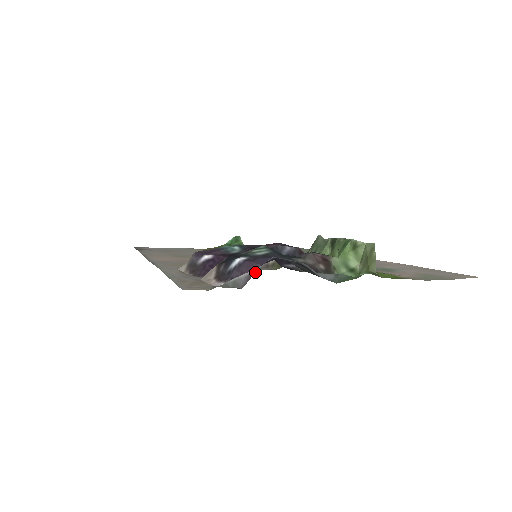
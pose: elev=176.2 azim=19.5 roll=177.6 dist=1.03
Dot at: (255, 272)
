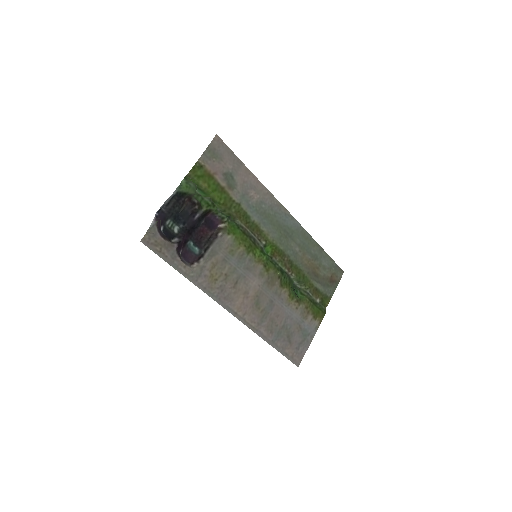
Dot at: (158, 220)
